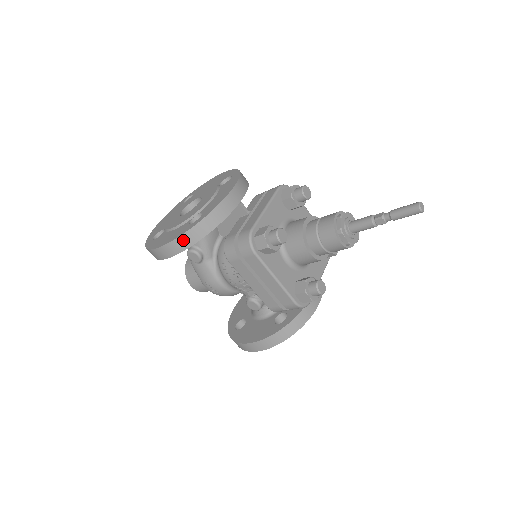
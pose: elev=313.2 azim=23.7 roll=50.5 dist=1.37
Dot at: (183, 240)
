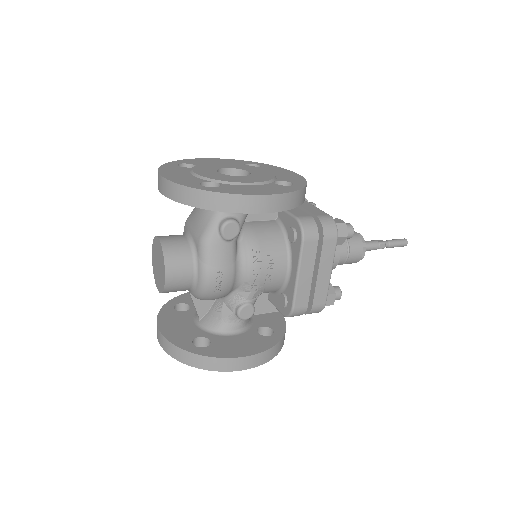
Dot at: (292, 198)
